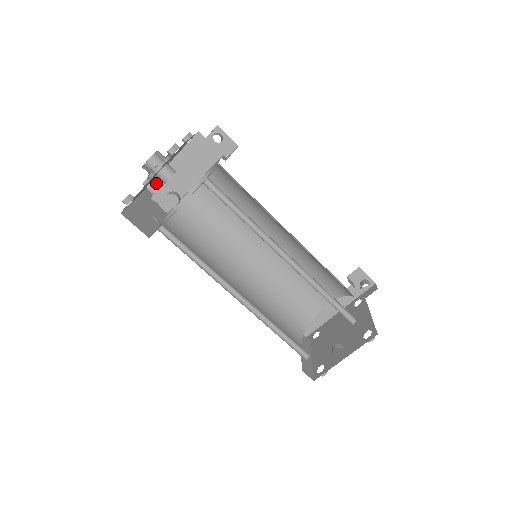
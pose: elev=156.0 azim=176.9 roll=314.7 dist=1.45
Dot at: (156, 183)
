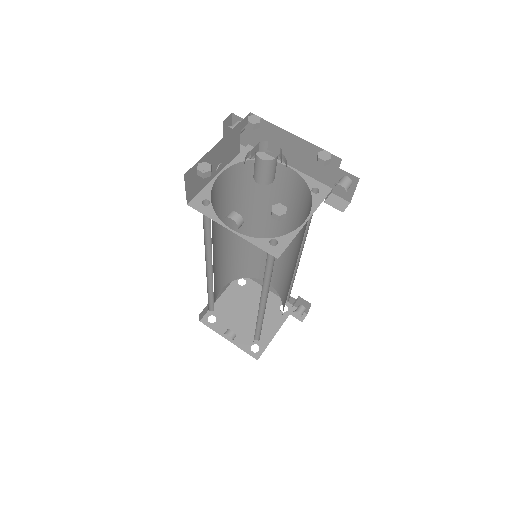
Dot at: (262, 122)
